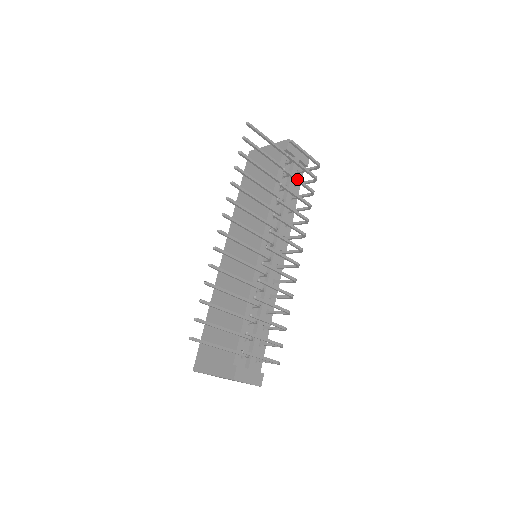
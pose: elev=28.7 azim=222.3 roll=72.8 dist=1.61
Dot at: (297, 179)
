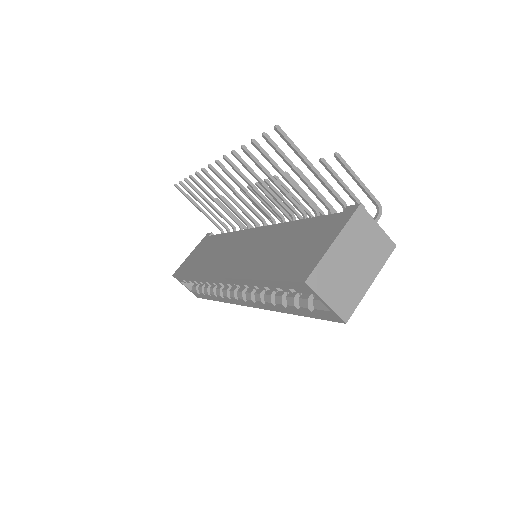
Dot at: occluded
